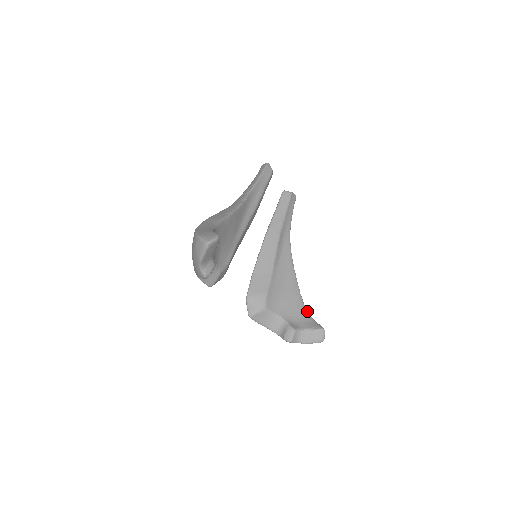
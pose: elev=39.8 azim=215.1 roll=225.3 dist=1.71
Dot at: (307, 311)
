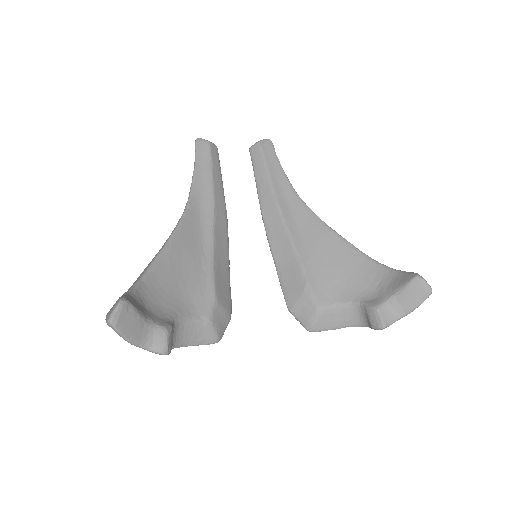
Dot at: (383, 266)
